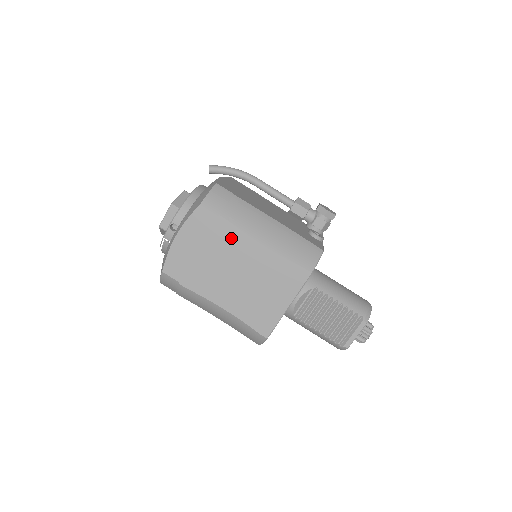
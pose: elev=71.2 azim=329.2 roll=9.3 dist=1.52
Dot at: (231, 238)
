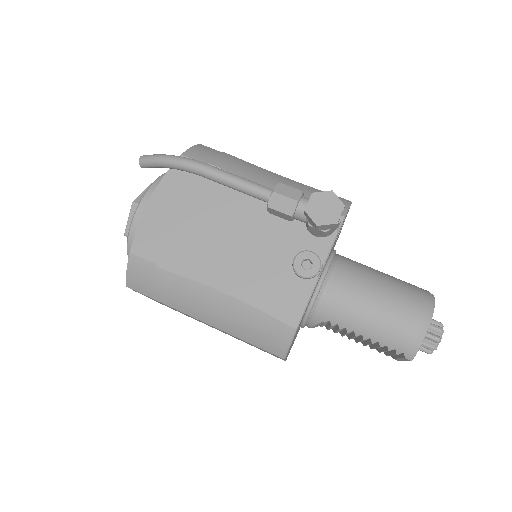
Dot at: occluded
